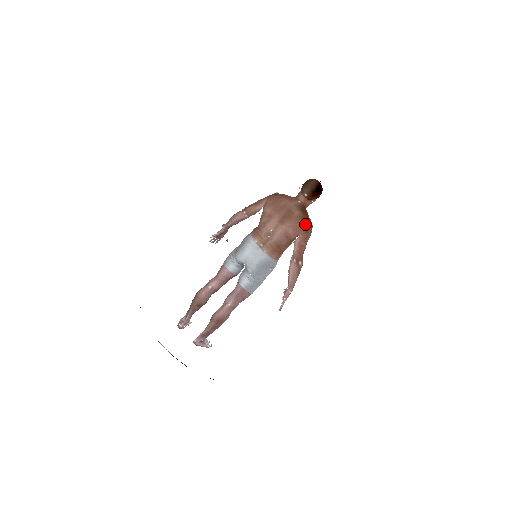
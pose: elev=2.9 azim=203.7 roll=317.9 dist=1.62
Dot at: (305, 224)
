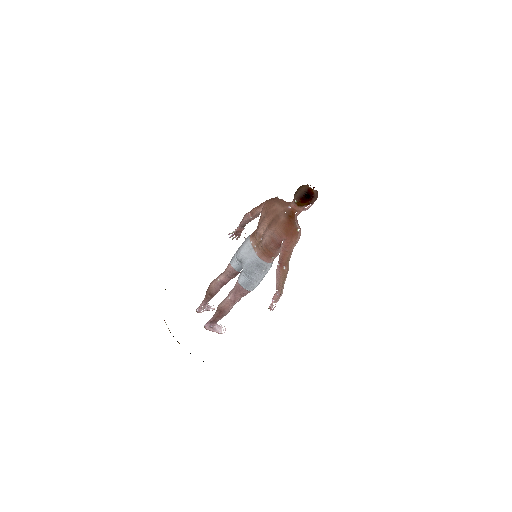
Dot at: (289, 230)
